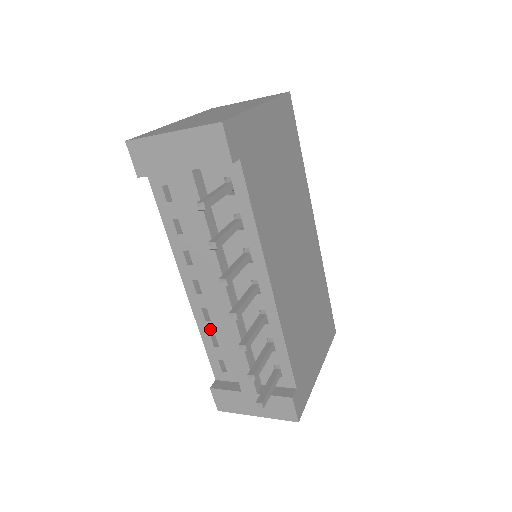
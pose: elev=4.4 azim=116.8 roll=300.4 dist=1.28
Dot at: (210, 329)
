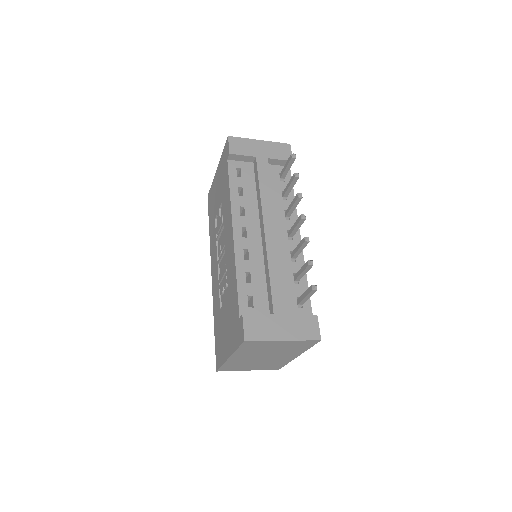
Dot at: (247, 266)
